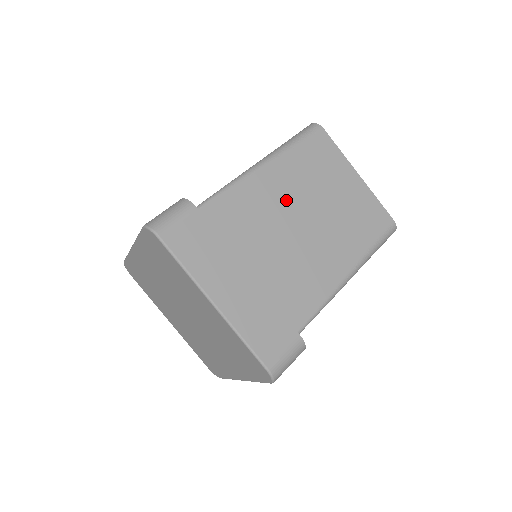
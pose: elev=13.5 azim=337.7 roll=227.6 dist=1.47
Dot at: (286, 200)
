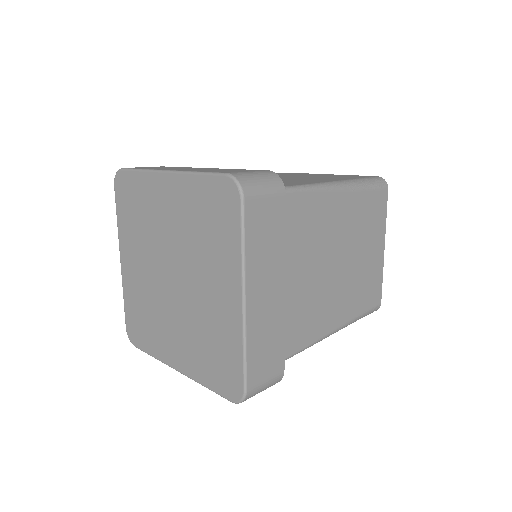
Dot at: (335, 233)
